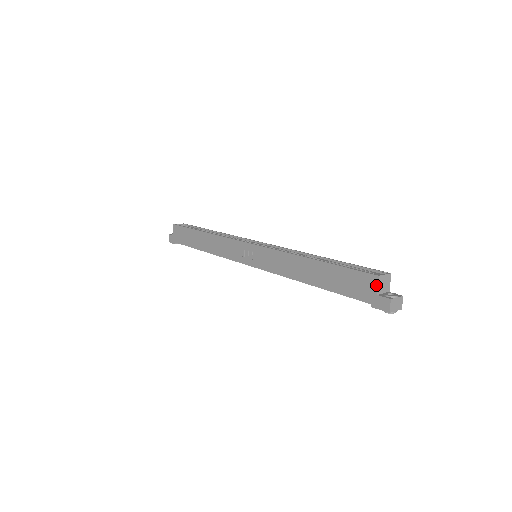
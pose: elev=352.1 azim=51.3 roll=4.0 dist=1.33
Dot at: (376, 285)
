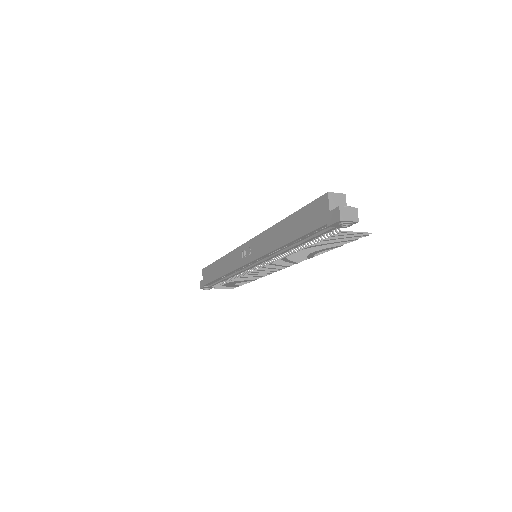
Dot at: (327, 202)
